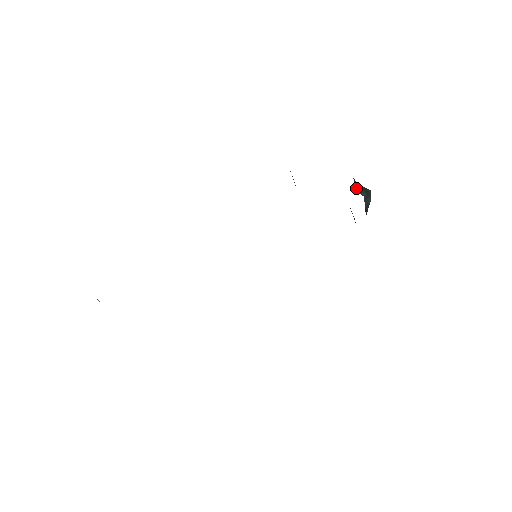
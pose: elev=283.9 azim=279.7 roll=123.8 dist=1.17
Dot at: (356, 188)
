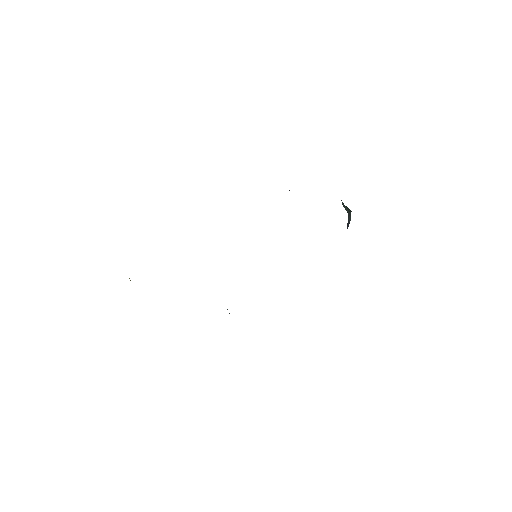
Dot at: (343, 205)
